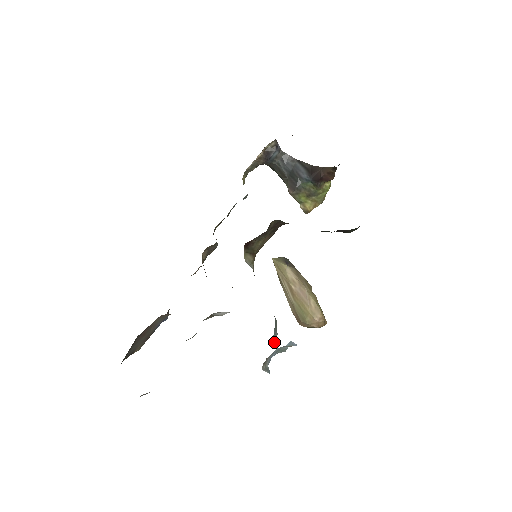
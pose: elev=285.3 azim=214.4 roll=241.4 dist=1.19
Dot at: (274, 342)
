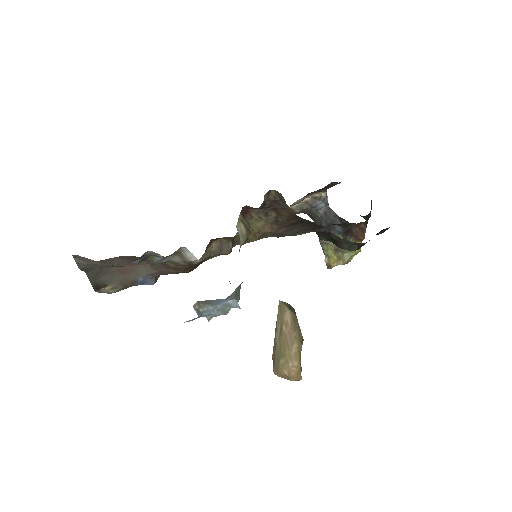
Dot at: occluded
